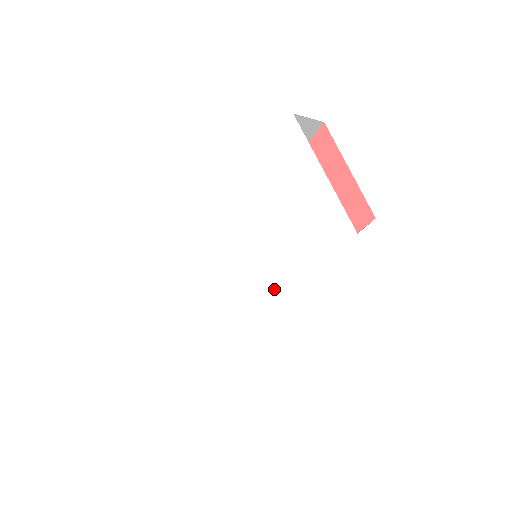
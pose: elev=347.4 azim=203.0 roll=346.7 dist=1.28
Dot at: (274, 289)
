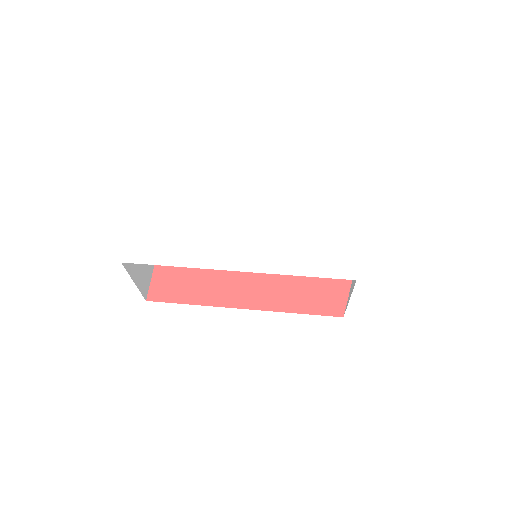
Dot at: (267, 266)
